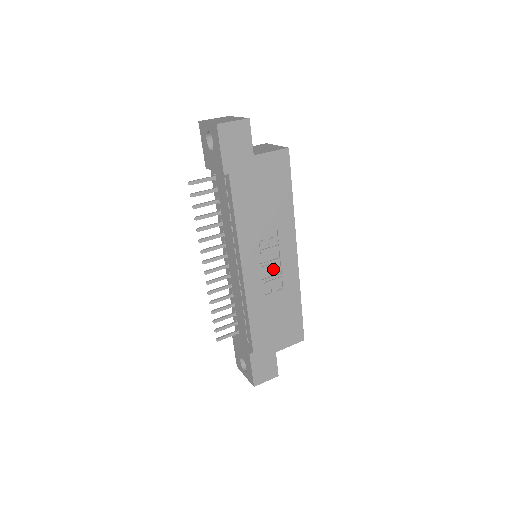
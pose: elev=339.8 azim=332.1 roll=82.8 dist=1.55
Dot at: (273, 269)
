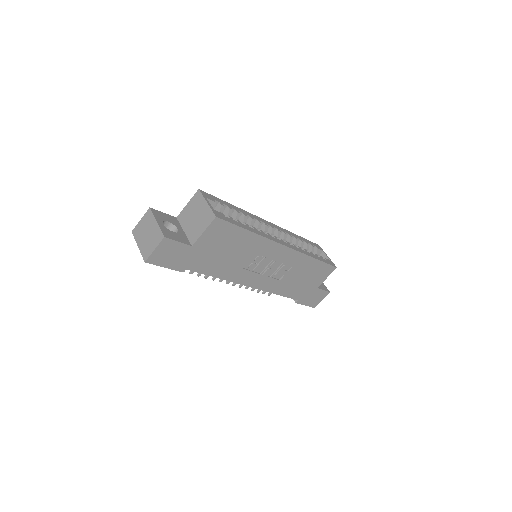
Dot at: (274, 266)
